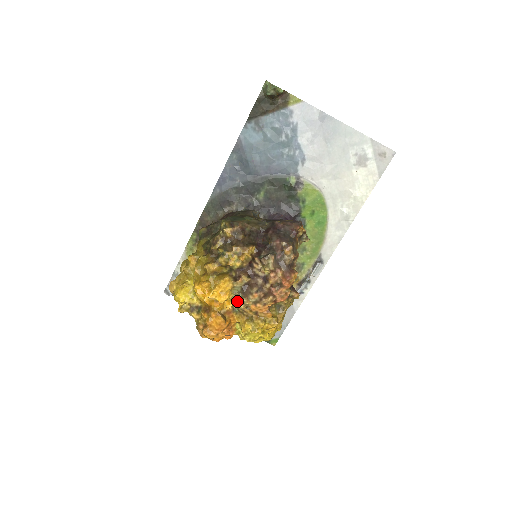
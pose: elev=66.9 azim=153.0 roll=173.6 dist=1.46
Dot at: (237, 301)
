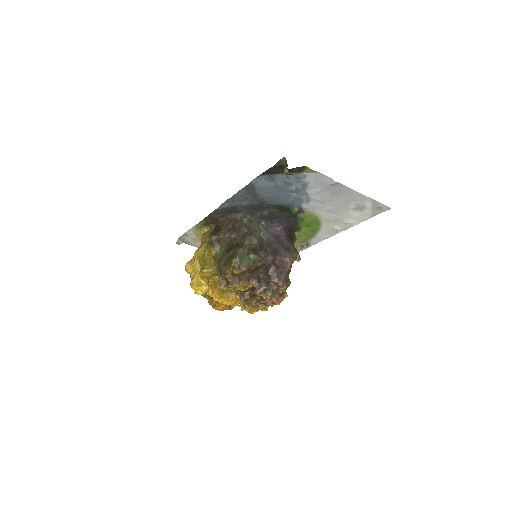
Dot at: occluded
